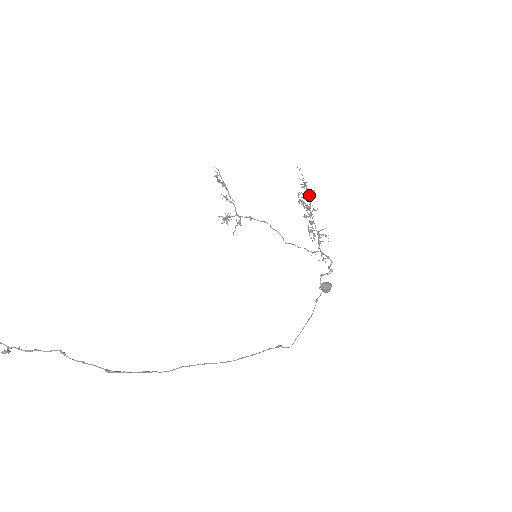
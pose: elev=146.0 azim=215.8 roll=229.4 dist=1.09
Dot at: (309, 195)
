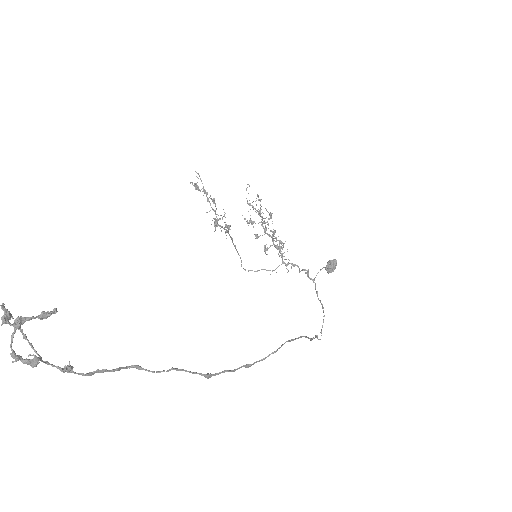
Dot at: (259, 213)
